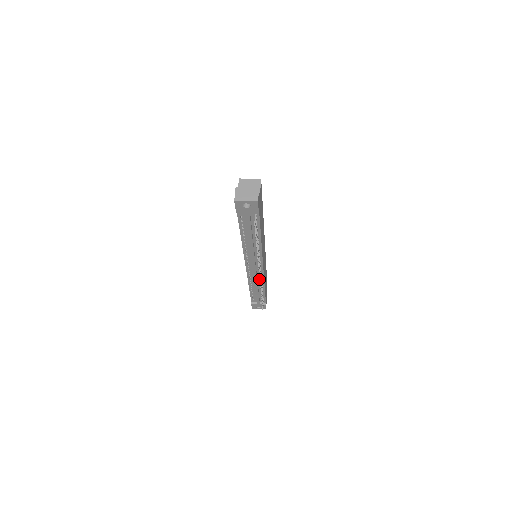
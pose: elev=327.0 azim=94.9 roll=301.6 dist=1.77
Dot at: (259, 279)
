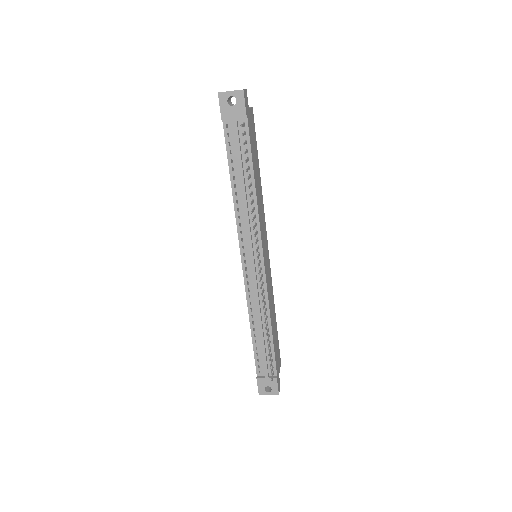
Dot at: occluded
